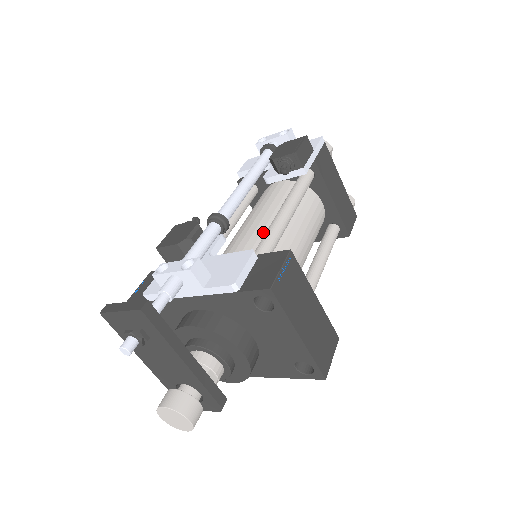
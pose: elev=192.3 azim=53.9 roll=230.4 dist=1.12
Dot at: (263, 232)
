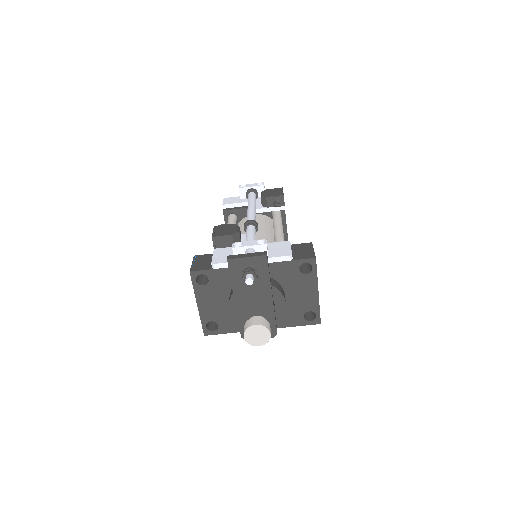
Dot at: occluded
